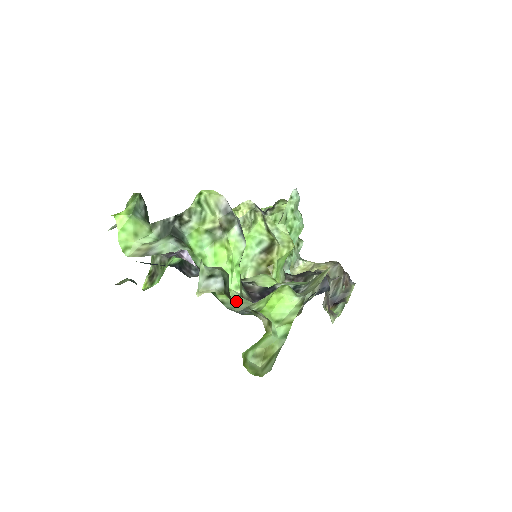
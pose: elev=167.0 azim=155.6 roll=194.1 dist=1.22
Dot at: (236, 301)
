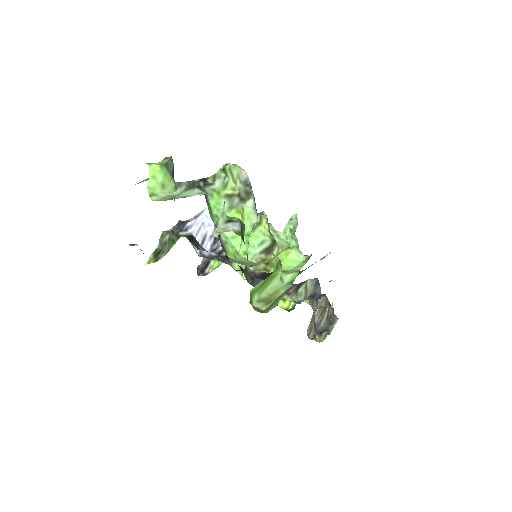
Dot at: (244, 261)
